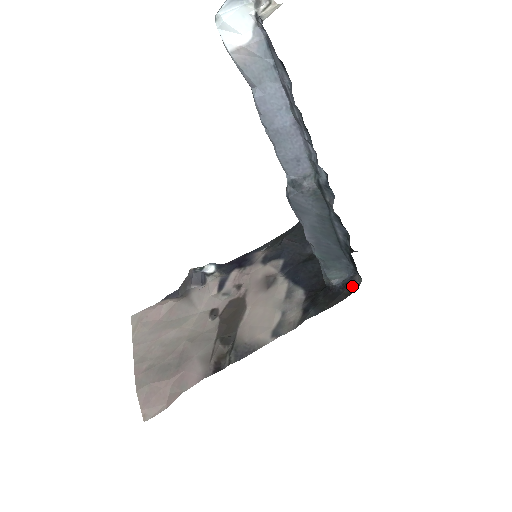
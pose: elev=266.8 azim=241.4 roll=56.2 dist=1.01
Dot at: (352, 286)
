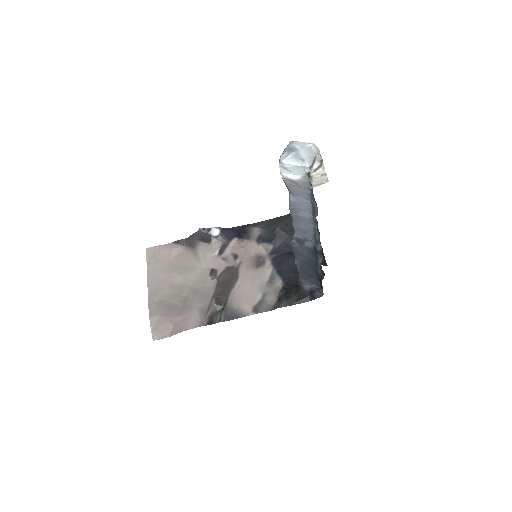
Dot at: (316, 295)
